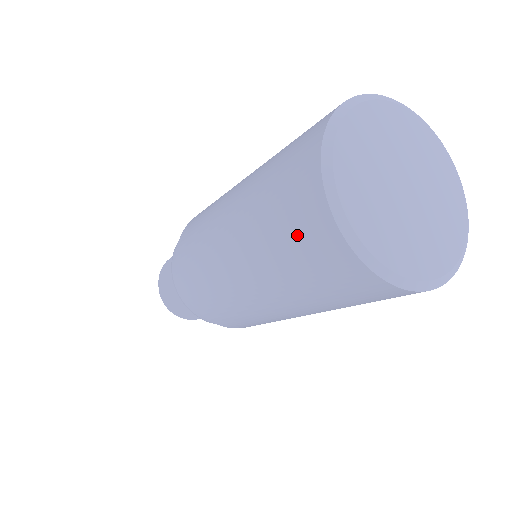
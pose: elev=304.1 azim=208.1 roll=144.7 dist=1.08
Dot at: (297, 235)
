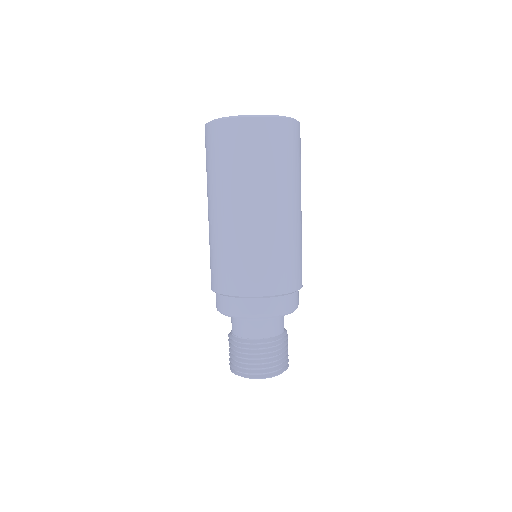
Dot at: occluded
